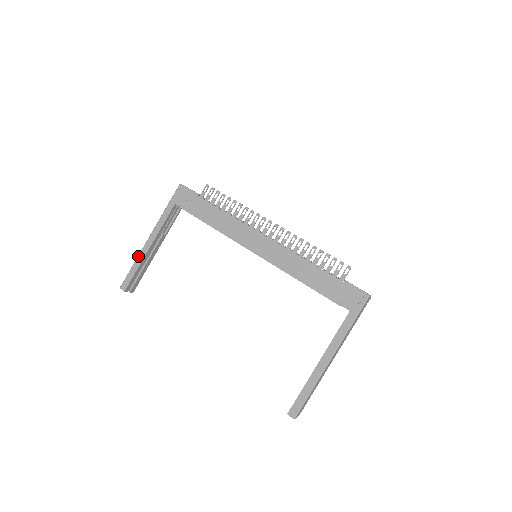
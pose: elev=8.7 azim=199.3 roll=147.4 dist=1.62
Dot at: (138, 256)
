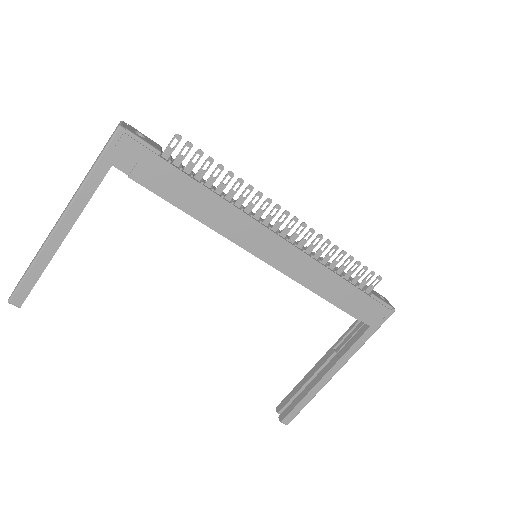
Dot at: (39, 253)
